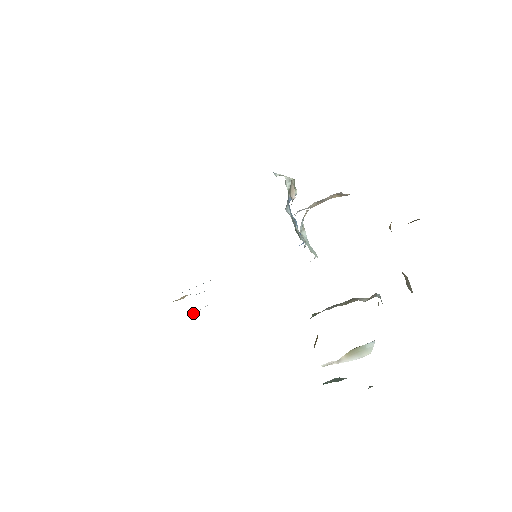
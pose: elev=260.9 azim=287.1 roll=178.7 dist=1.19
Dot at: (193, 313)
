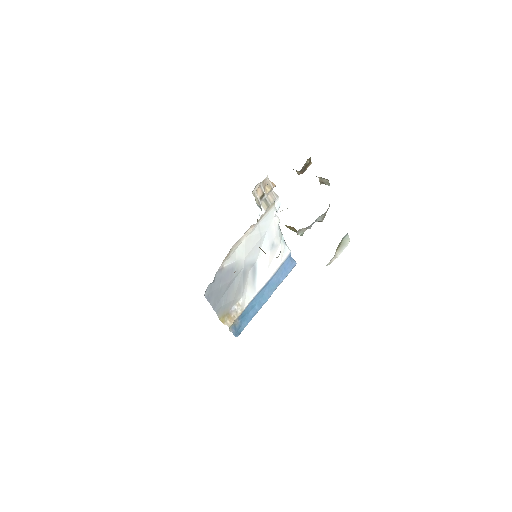
Dot at: (220, 268)
